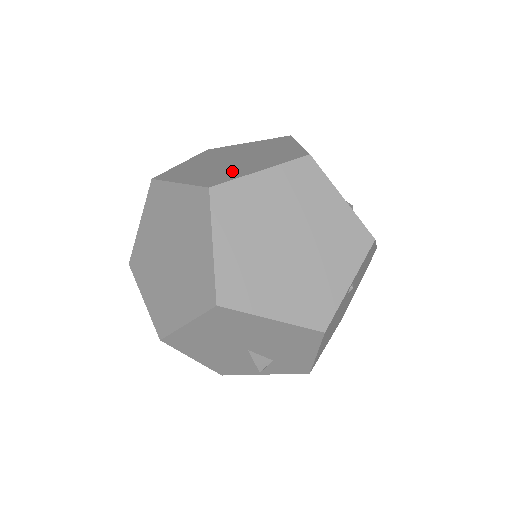
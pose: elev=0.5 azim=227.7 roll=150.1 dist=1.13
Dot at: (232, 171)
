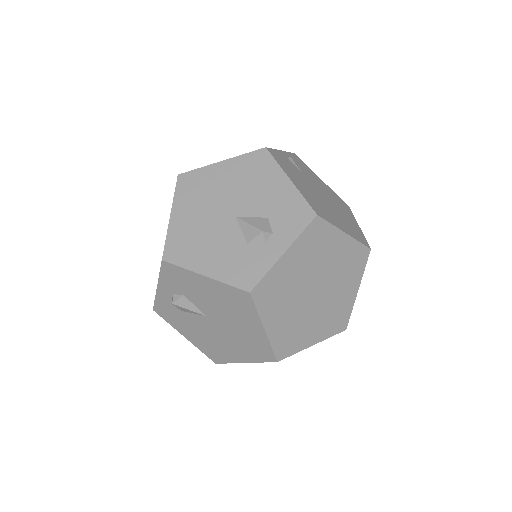
Dot at: occluded
